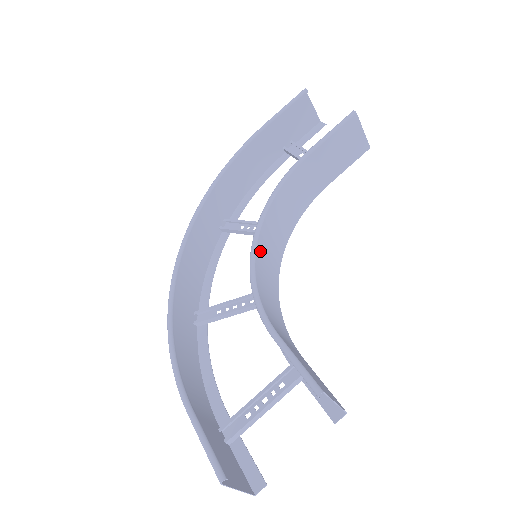
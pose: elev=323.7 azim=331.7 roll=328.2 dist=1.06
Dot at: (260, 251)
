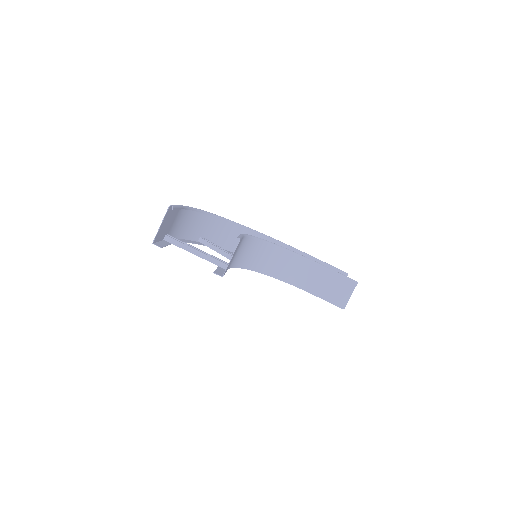
Dot at: (265, 247)
